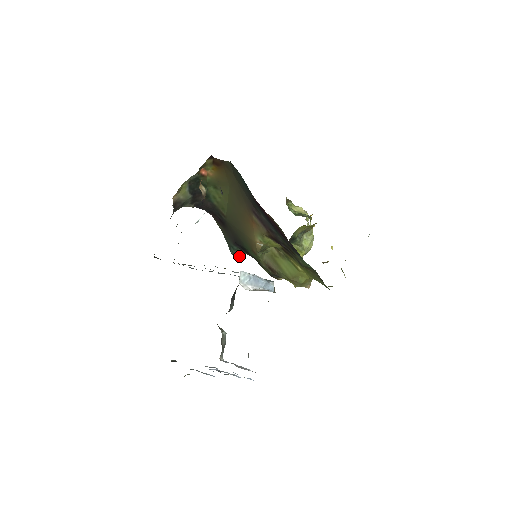
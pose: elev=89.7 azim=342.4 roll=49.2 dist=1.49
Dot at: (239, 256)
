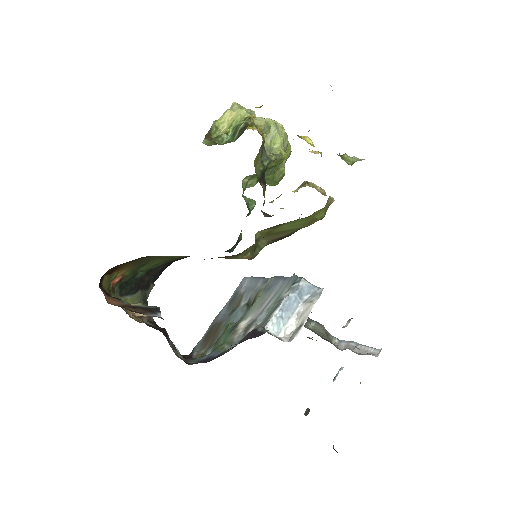
Dot at: (240, 239)
